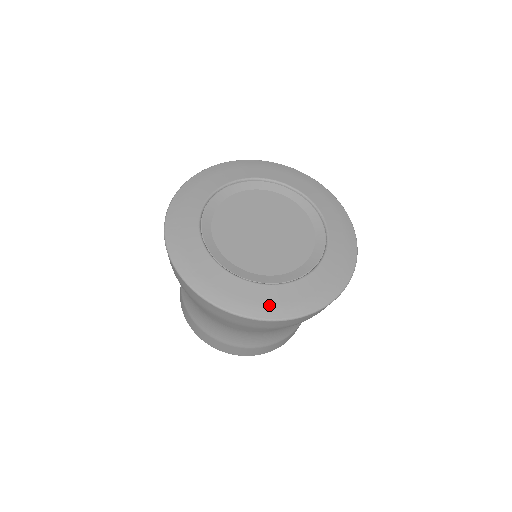
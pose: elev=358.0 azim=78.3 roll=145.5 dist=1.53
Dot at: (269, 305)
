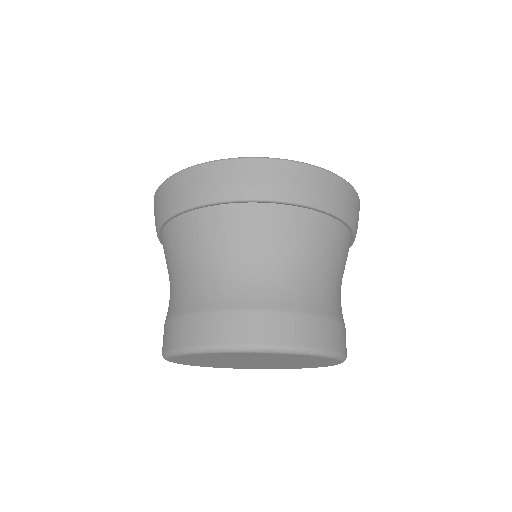
Dot at: occluded
